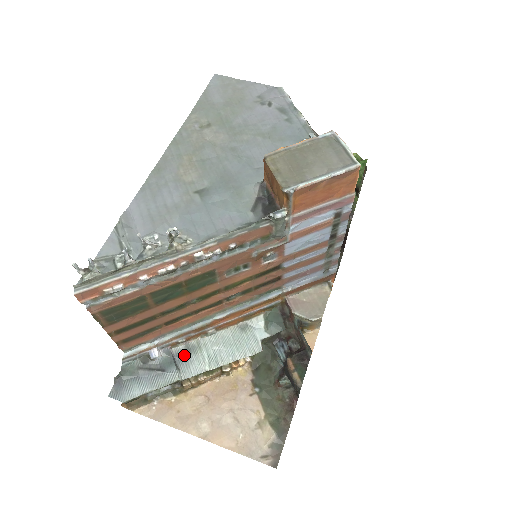
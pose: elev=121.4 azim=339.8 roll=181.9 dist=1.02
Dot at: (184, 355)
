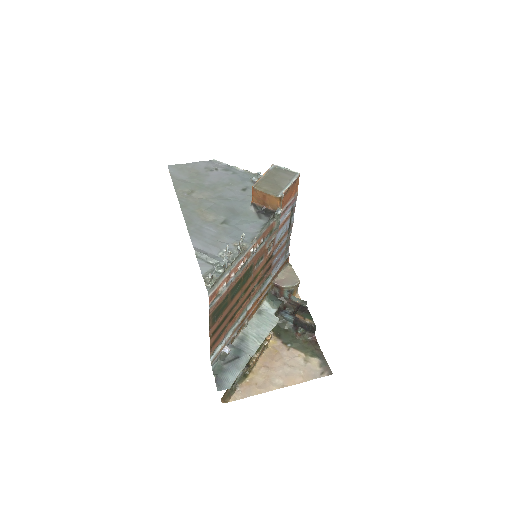
Dot at: (241, 344)
